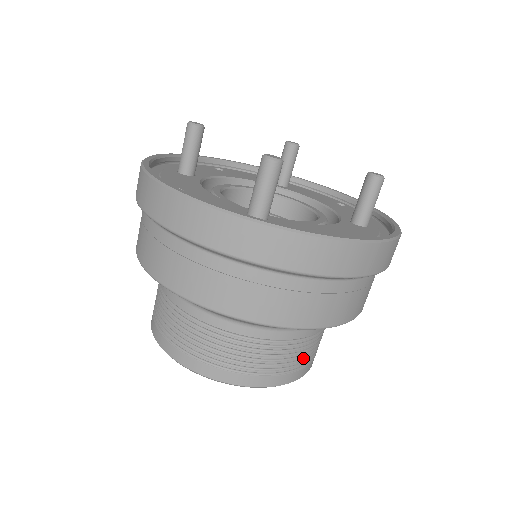
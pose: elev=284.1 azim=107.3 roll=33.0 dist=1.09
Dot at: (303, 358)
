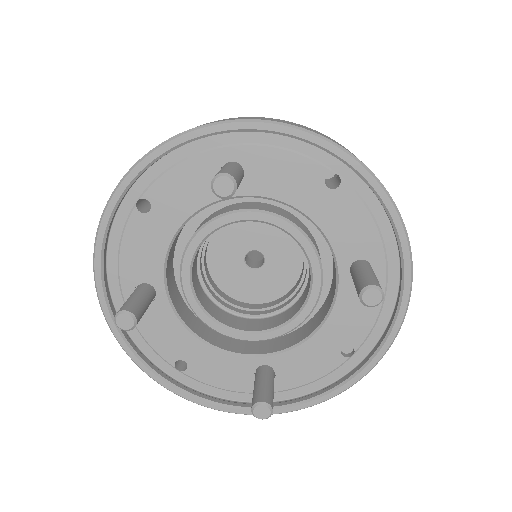
Dot at: occluded
